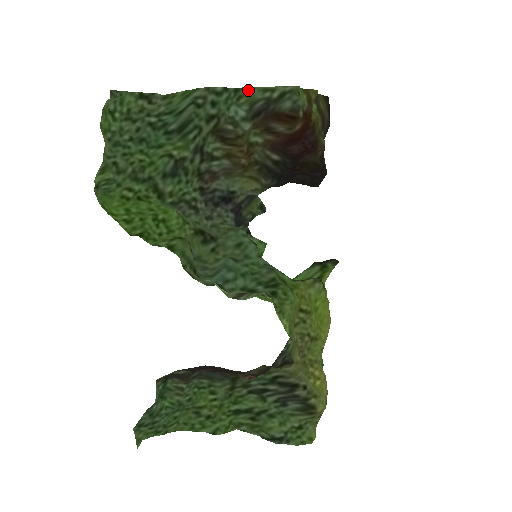
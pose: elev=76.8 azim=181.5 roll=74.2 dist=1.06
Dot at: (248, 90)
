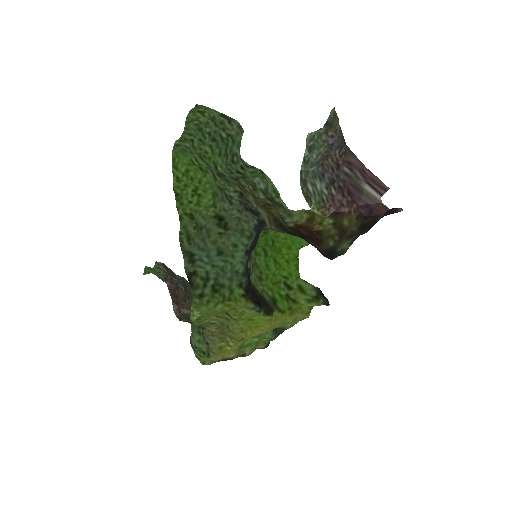
Dot at: (268, 179)
